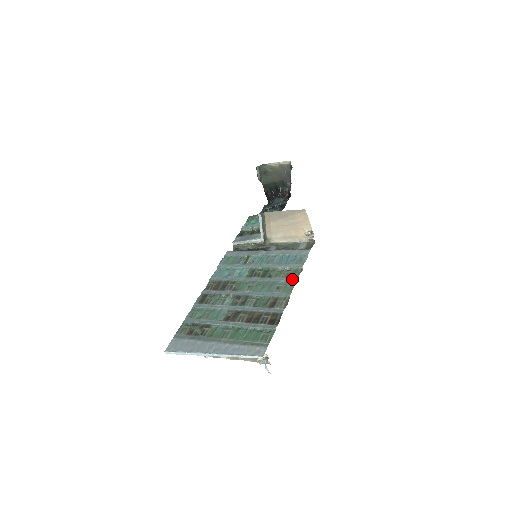
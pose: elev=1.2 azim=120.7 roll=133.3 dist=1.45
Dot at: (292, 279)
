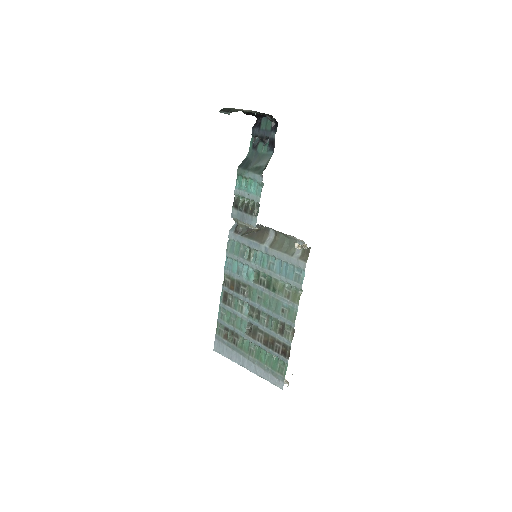
Dot at: (293, 304)
